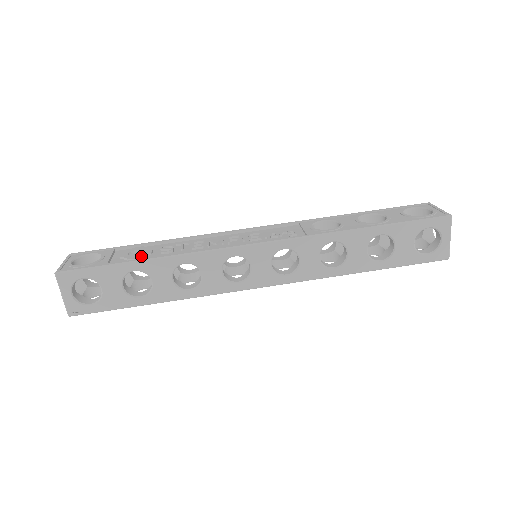
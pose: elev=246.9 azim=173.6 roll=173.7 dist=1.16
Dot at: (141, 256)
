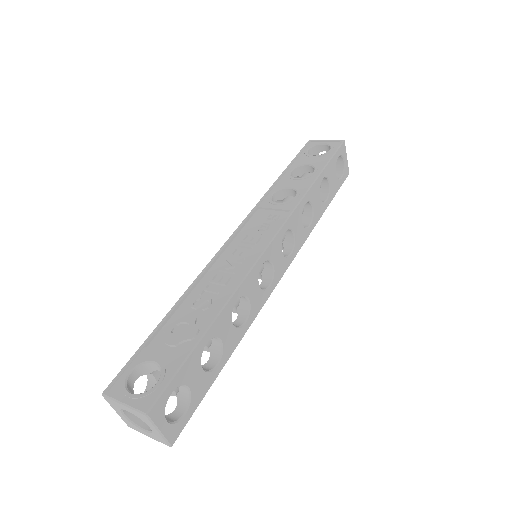
Dot at: (196, 326)
